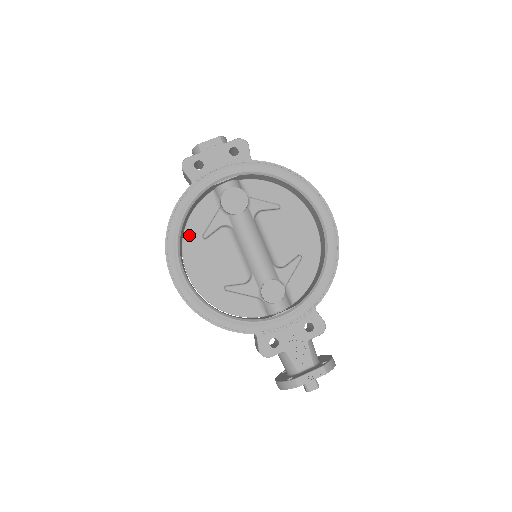
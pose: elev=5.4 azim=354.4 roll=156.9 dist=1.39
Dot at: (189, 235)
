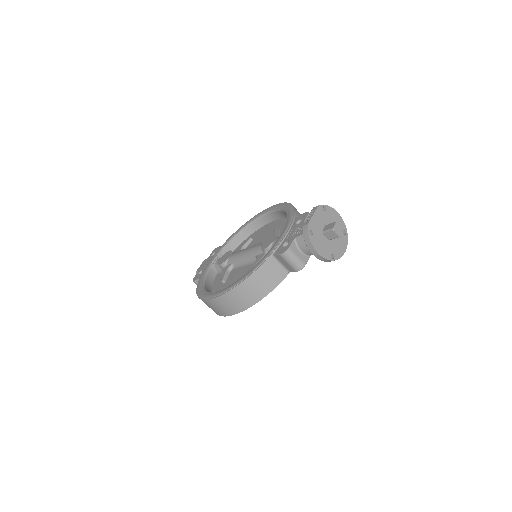
Dot at: occluded
